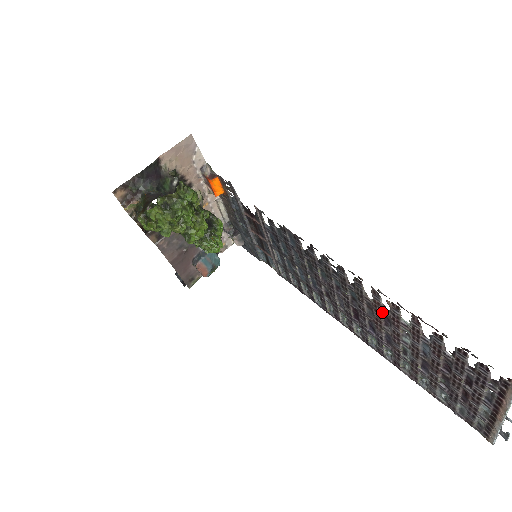
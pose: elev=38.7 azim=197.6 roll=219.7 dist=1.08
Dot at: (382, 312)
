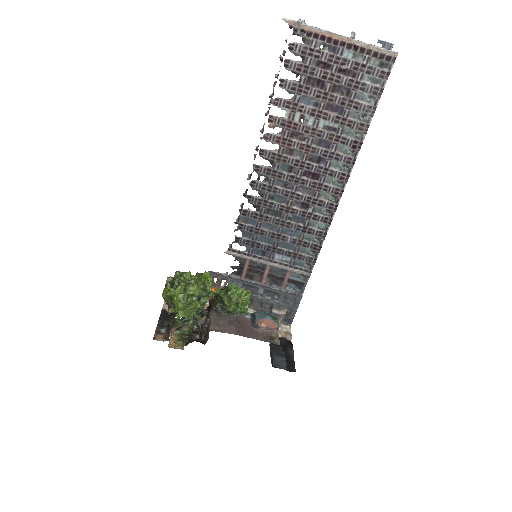
Dot at: (287, 138)
